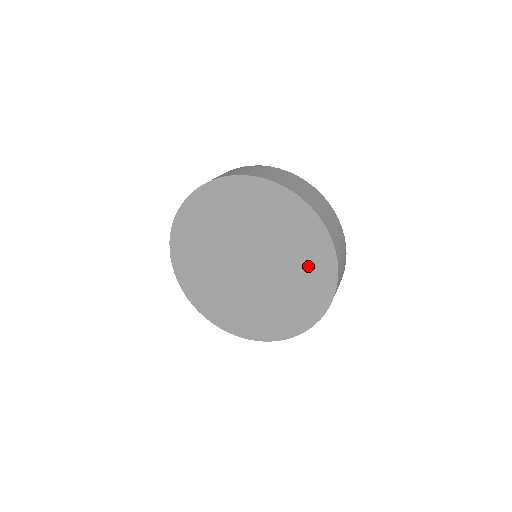
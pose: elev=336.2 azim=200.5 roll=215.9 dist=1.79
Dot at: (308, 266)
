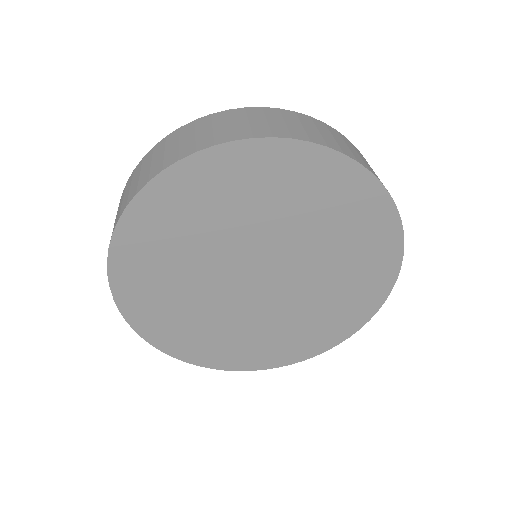
Dot at: (337, 213)
